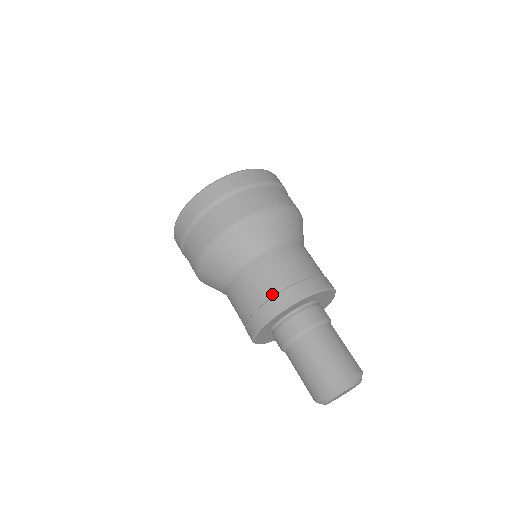
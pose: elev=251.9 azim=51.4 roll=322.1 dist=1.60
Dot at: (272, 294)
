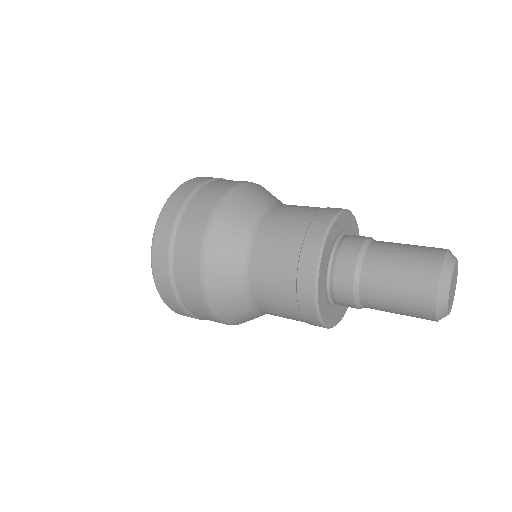
Dot at: (297, 252)
